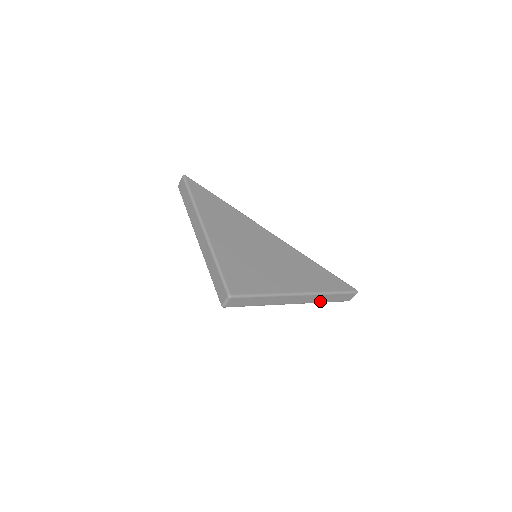
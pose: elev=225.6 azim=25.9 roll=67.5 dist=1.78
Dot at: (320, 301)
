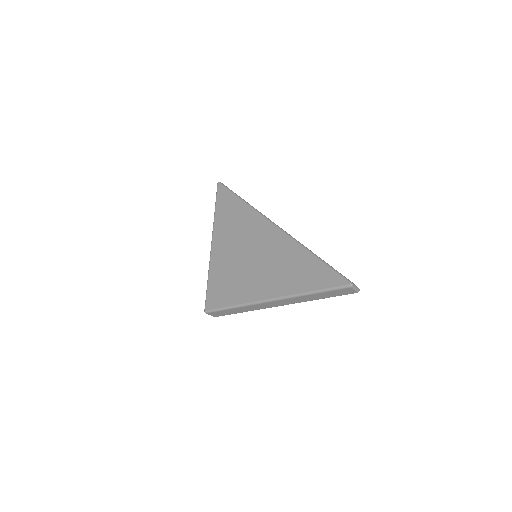
Dot at: (311, 299)
